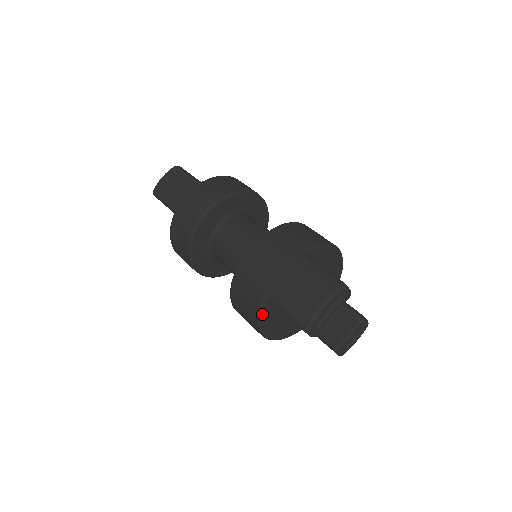
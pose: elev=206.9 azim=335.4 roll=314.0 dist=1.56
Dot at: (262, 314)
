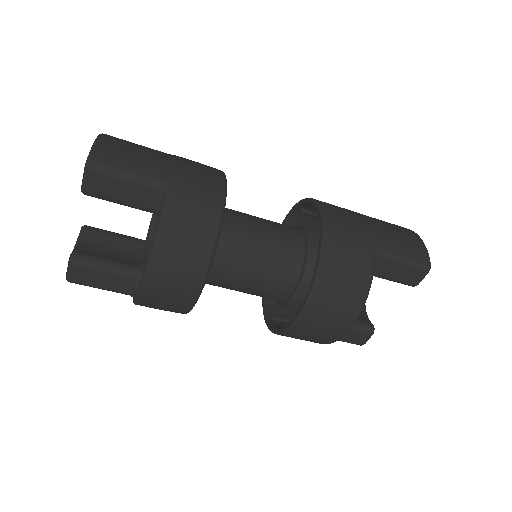
Dot at: (372, 279)
